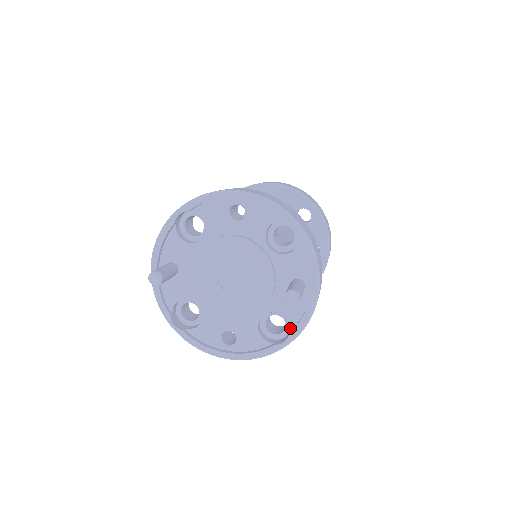
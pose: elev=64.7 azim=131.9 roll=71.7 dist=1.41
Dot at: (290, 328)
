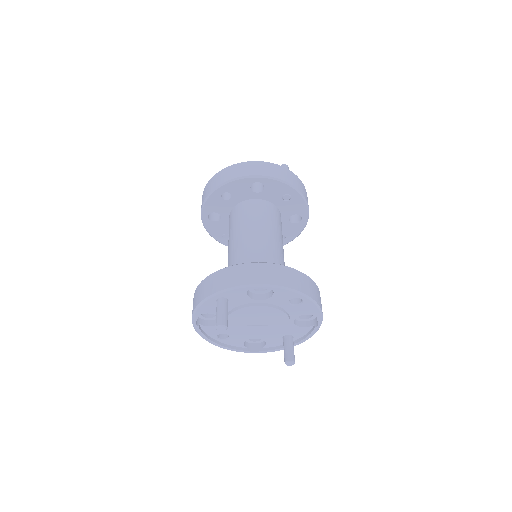
Dot at: (264, 347)
